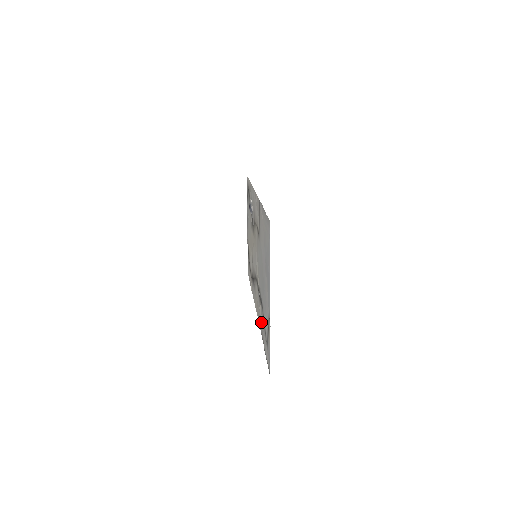
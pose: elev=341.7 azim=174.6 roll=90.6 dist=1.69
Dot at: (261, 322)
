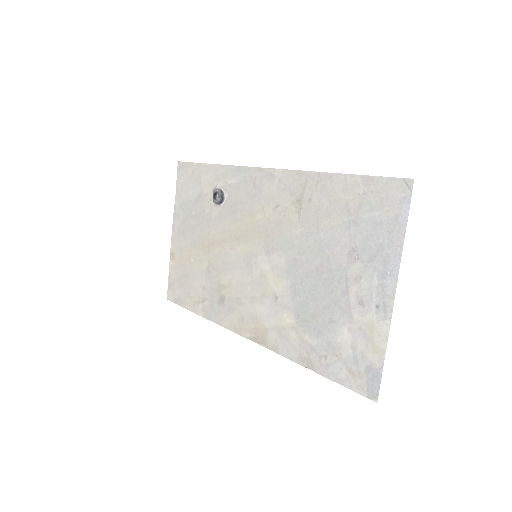
Dot at: (294, 341)
